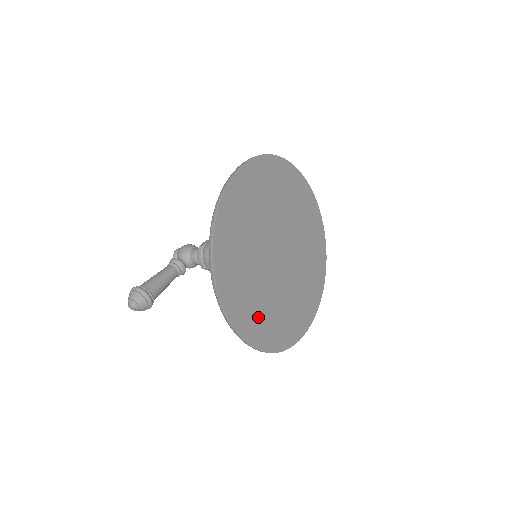
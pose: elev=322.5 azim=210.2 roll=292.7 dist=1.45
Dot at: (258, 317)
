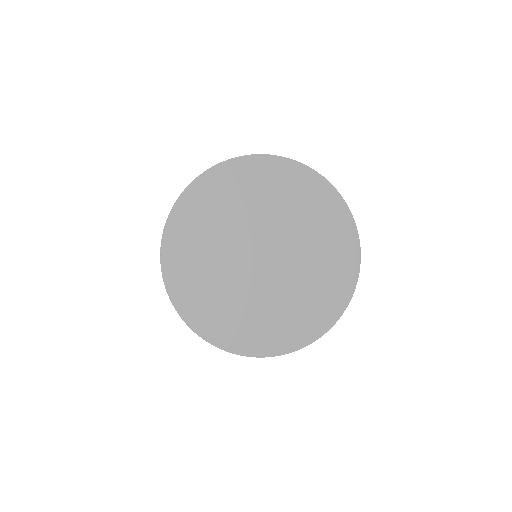
Dot at: (199, 291)
